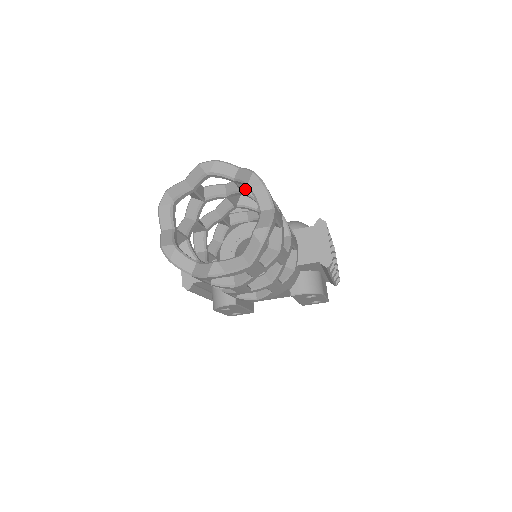
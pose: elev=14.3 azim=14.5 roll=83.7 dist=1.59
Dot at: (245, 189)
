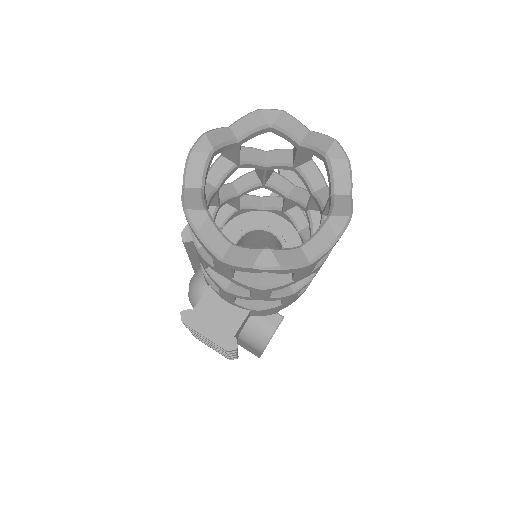
Dot at: (239, 157)
